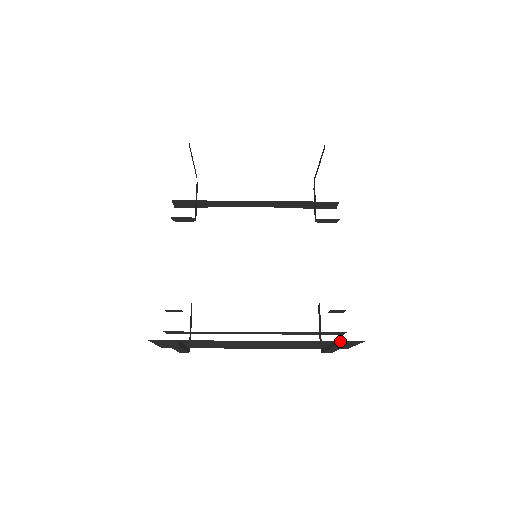
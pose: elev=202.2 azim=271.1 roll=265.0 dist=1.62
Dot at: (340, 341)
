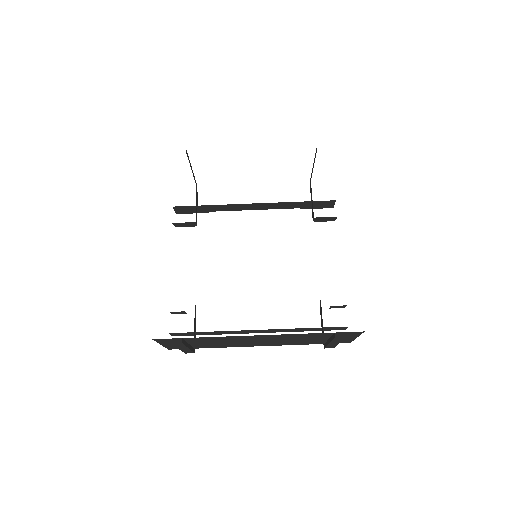
Dot at: (340, 333)
